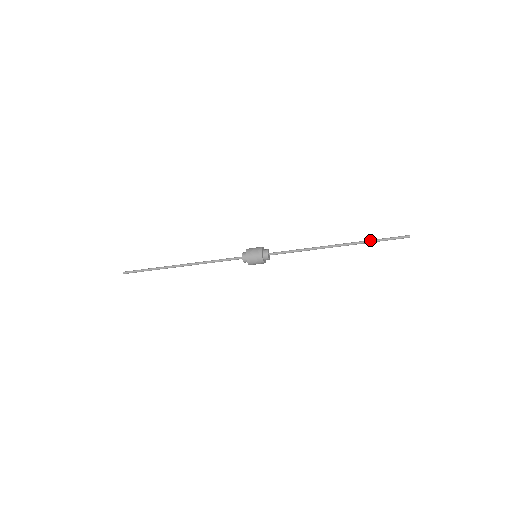
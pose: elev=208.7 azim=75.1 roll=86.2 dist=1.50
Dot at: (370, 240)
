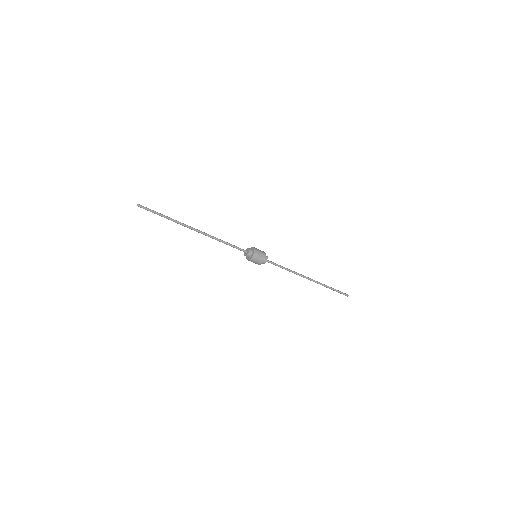
Dot at: (329, 287)
